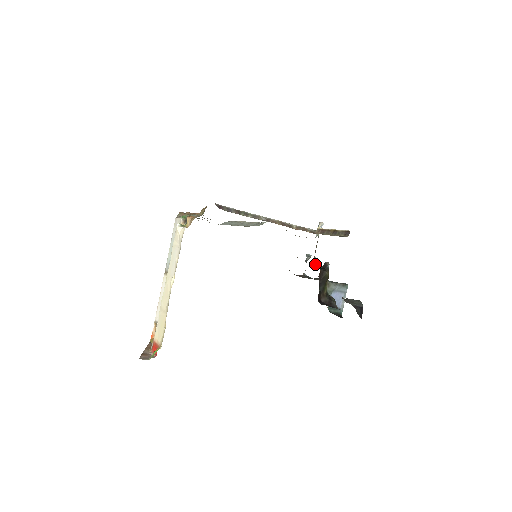
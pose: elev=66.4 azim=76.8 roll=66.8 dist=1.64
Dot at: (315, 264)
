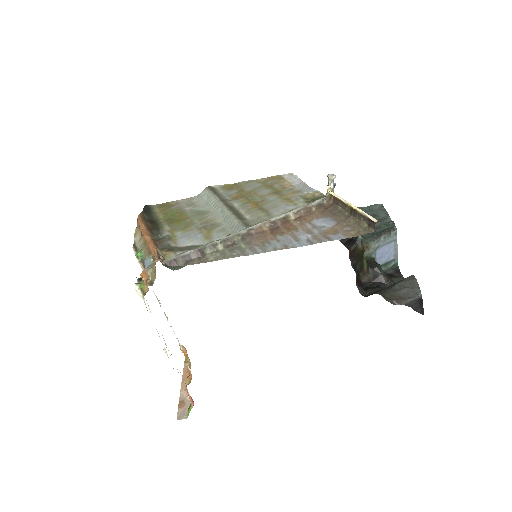
Dot at: occluded
